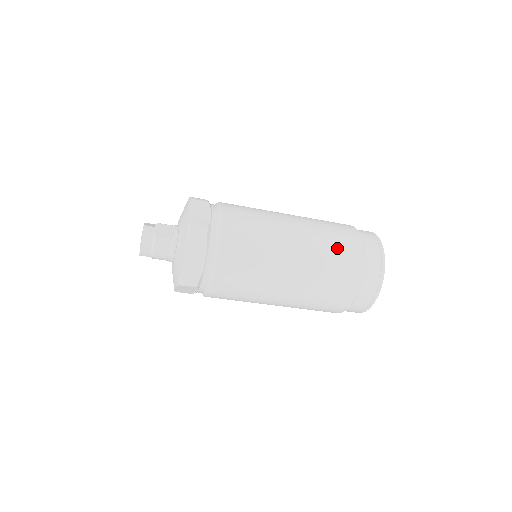
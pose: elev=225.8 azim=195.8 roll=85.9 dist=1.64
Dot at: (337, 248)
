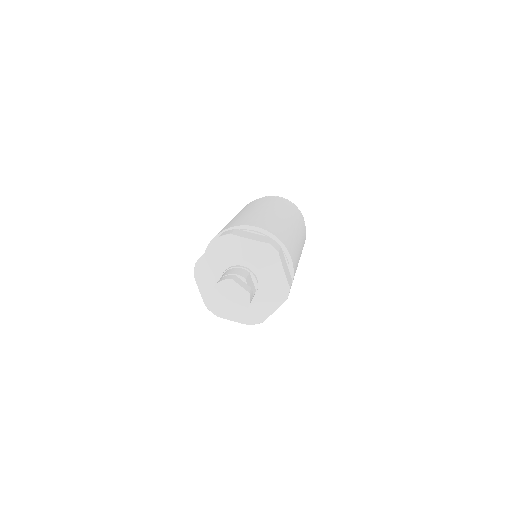
Dot at: occluded
